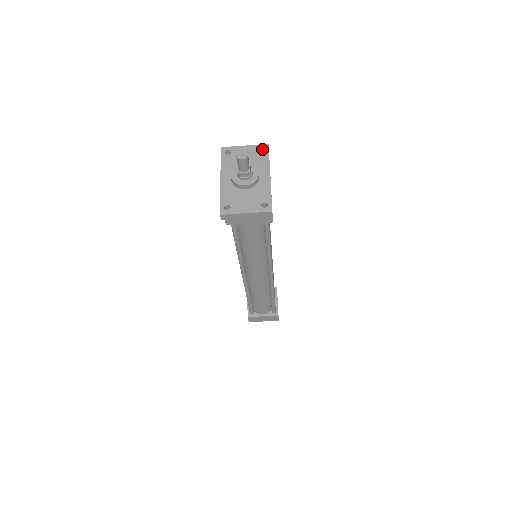
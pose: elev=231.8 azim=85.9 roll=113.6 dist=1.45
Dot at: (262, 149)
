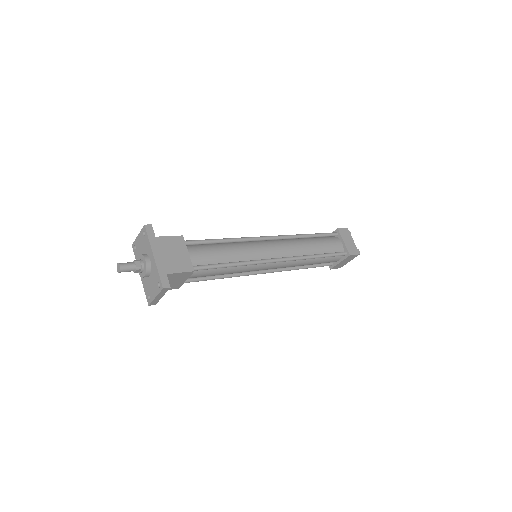
Dot at: (145, 231)
